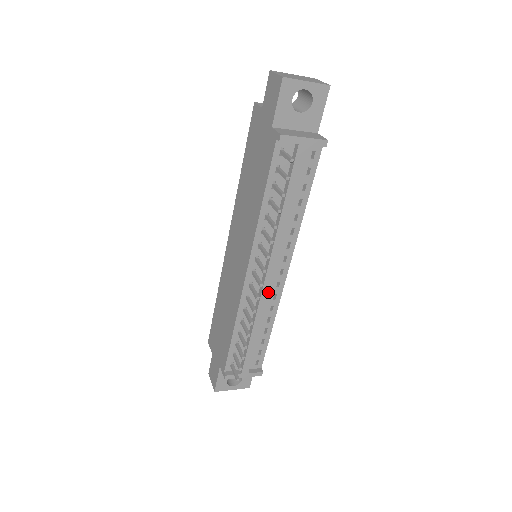
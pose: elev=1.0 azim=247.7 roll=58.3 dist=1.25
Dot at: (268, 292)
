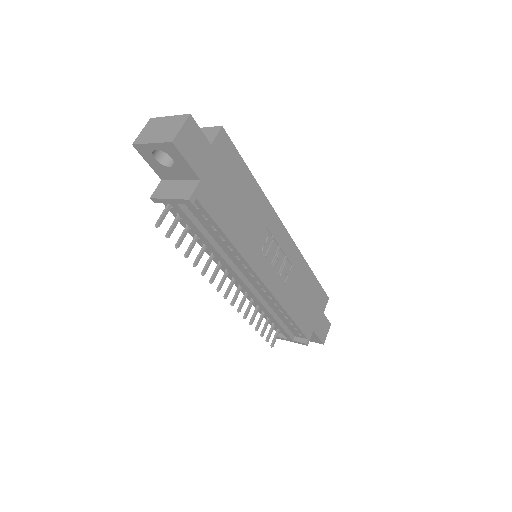
Dot at: (254, 296)
